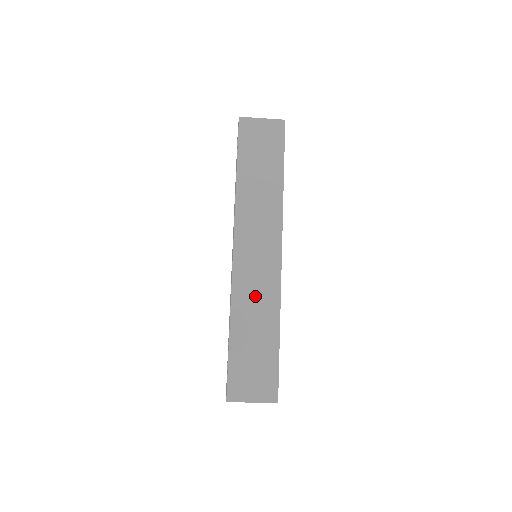
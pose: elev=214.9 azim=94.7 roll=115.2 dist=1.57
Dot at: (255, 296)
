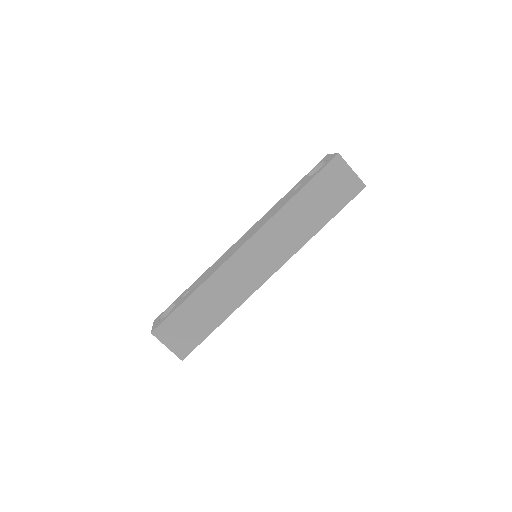
Dot at: (230, 286)
